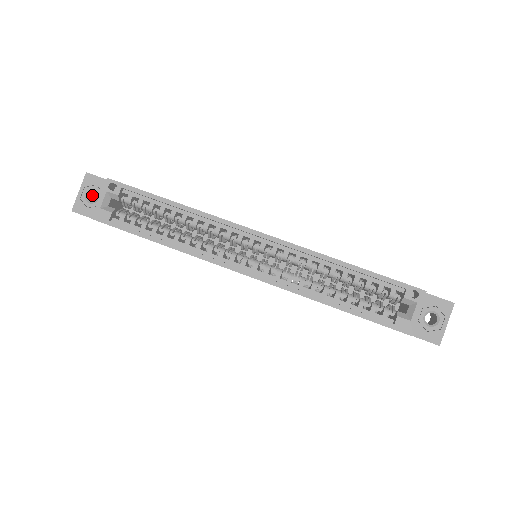
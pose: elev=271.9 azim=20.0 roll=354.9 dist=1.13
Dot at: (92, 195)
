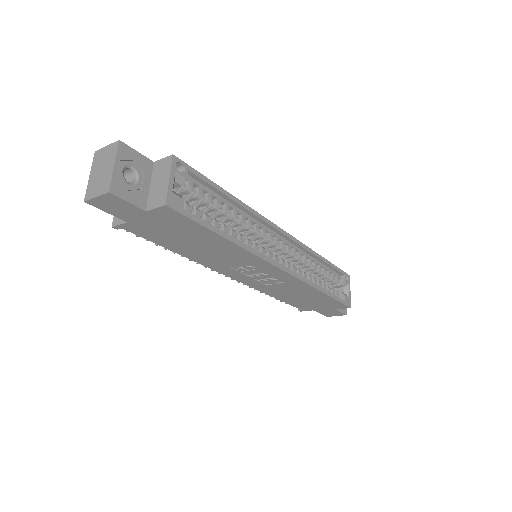
Dot at: occluded
